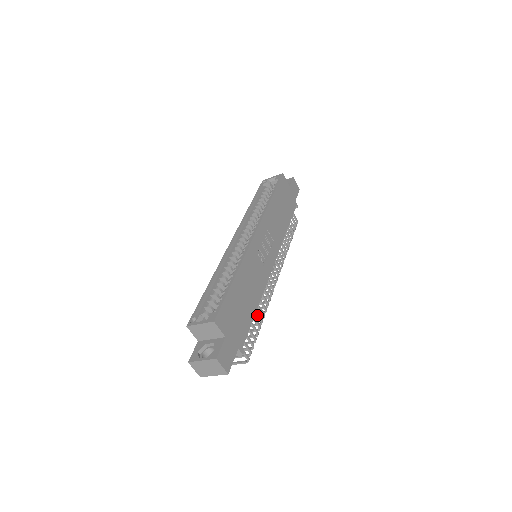
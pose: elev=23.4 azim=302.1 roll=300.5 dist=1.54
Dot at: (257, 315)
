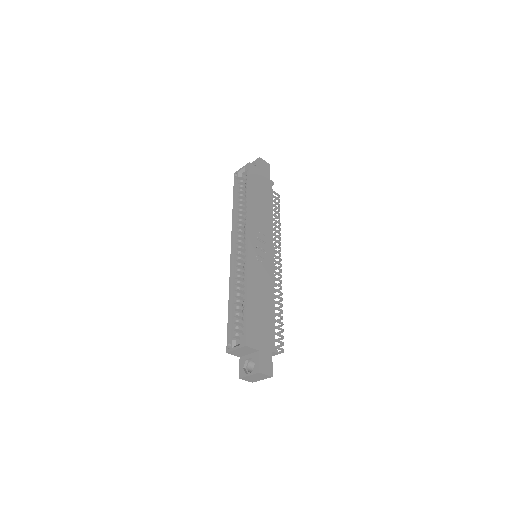
Dot at: (276, 309)
